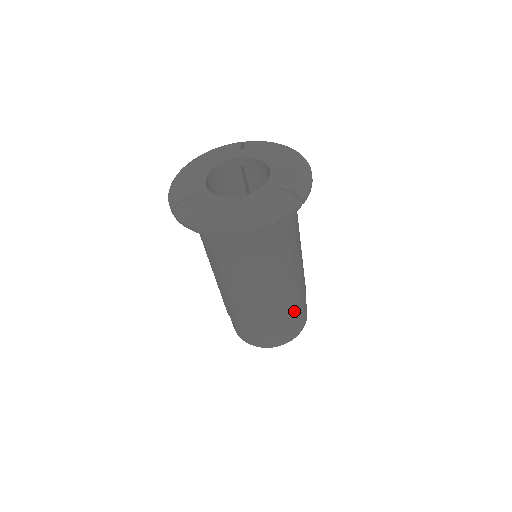
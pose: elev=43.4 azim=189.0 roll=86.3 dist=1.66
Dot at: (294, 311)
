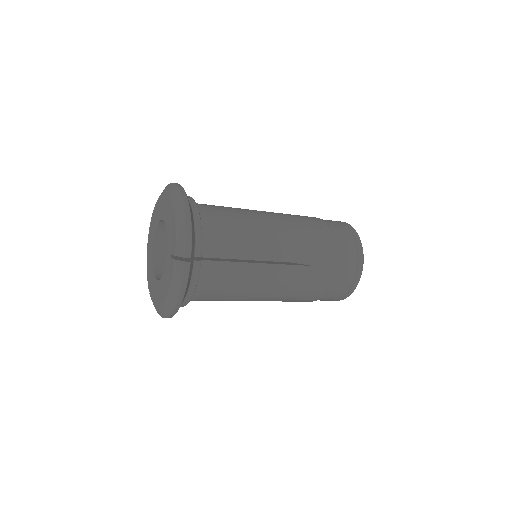
Dot at: (323, 275)
